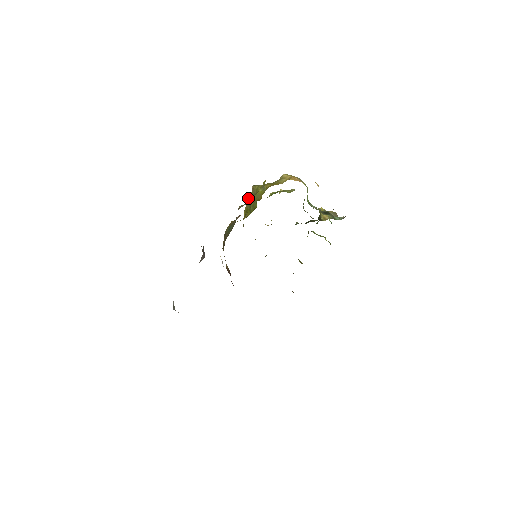
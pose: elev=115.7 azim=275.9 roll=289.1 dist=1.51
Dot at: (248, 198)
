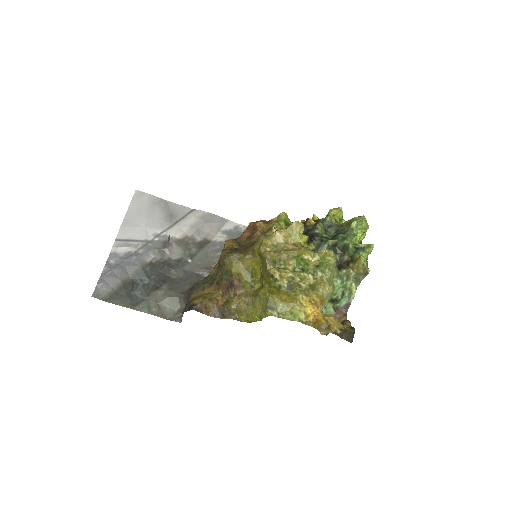
Dot at: (265, 261)
